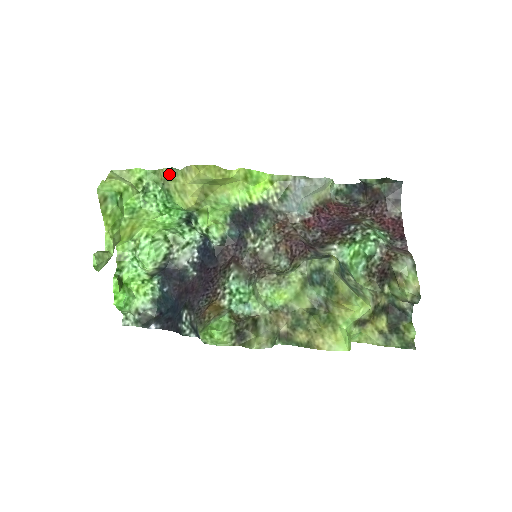
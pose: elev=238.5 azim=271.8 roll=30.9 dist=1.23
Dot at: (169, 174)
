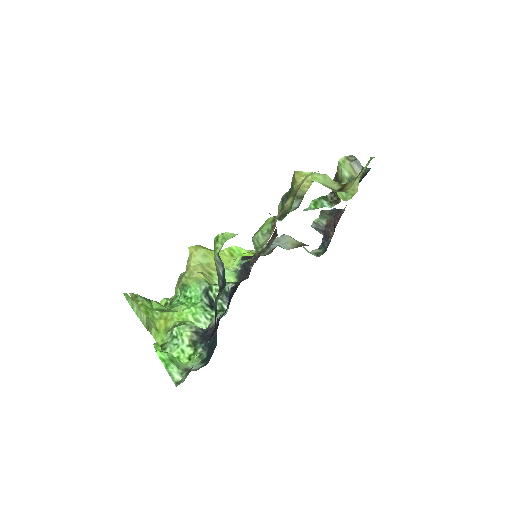
Dot at: (180, 278)
